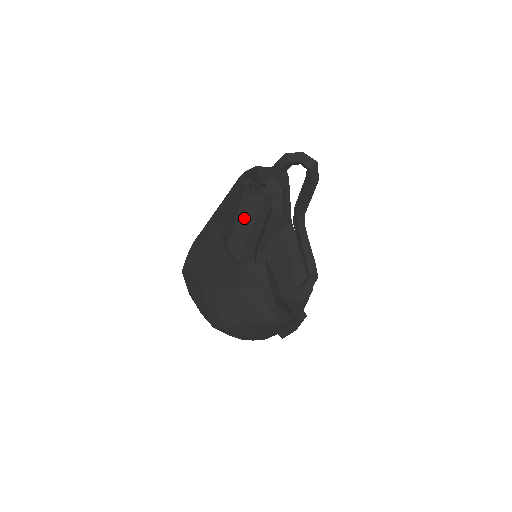
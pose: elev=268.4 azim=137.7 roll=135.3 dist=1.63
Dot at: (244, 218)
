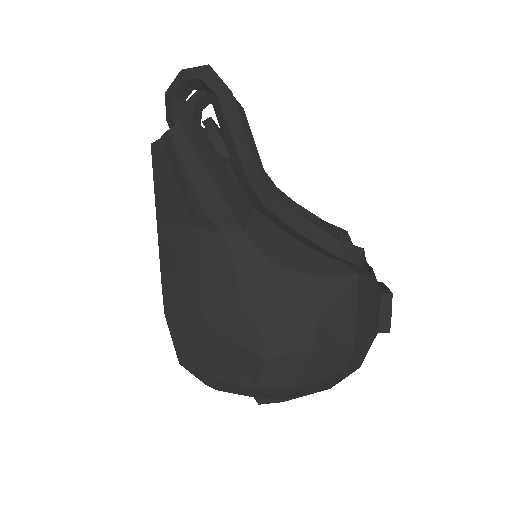
Dot at: (194, 157)
